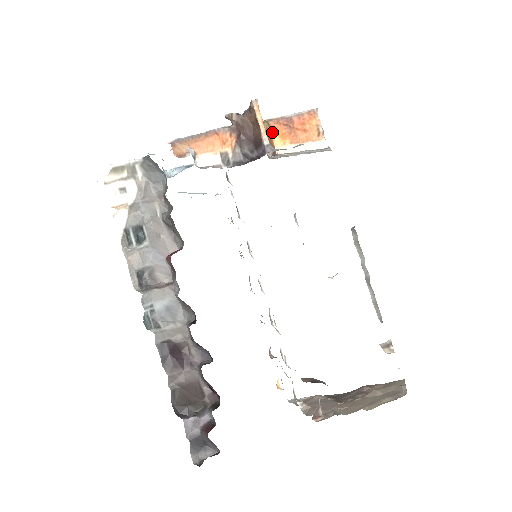
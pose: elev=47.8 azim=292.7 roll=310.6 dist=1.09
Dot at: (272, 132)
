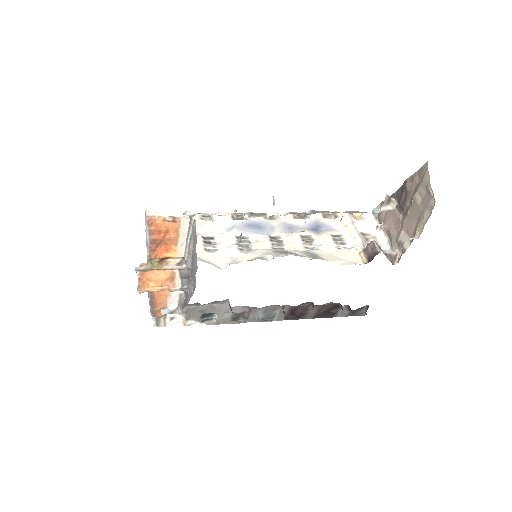
Dot at: (161, 257)
